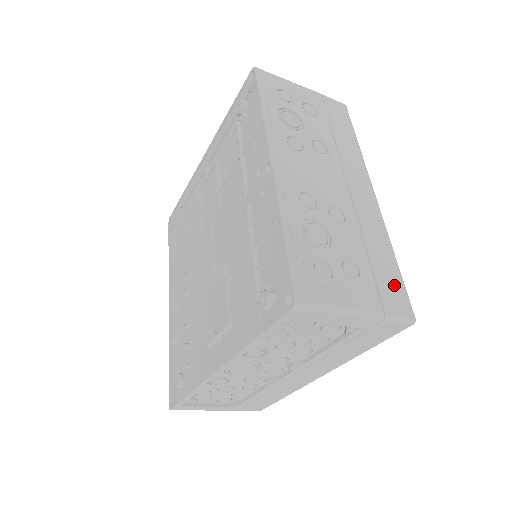
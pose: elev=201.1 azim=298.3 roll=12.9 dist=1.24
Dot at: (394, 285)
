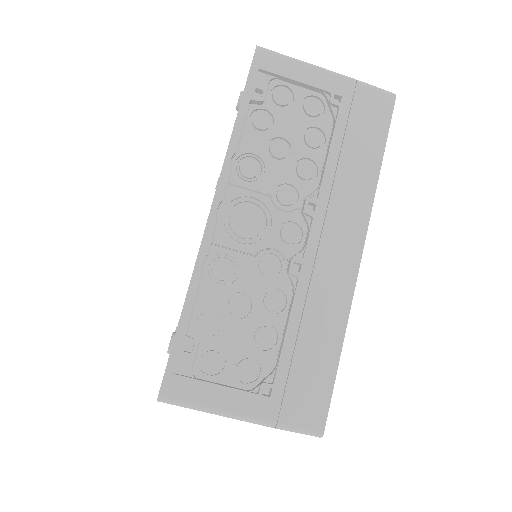
Dot at: occluded
